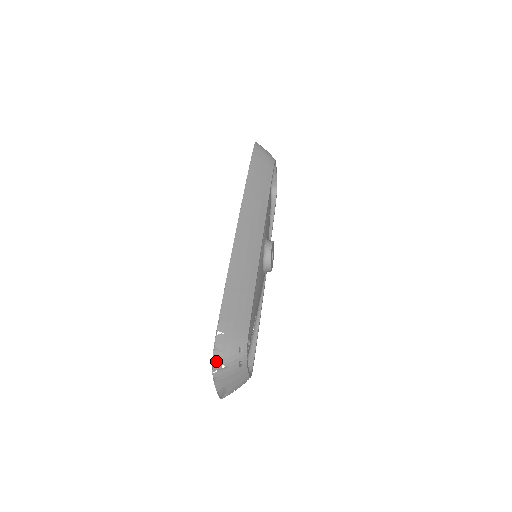
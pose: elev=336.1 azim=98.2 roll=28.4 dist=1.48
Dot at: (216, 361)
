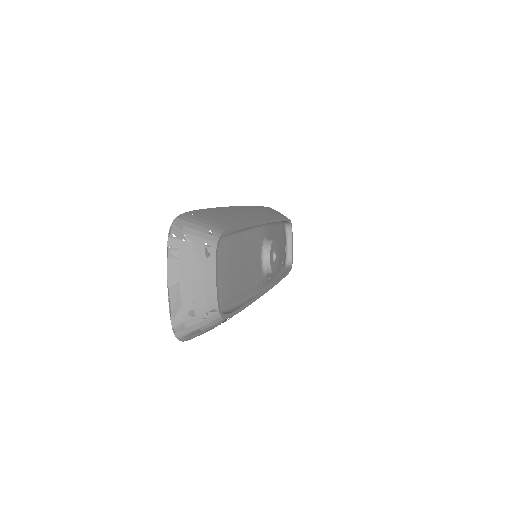
Dot at: (177, 229)
